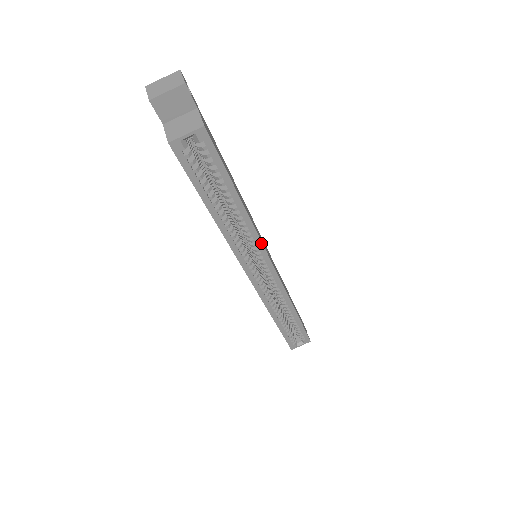
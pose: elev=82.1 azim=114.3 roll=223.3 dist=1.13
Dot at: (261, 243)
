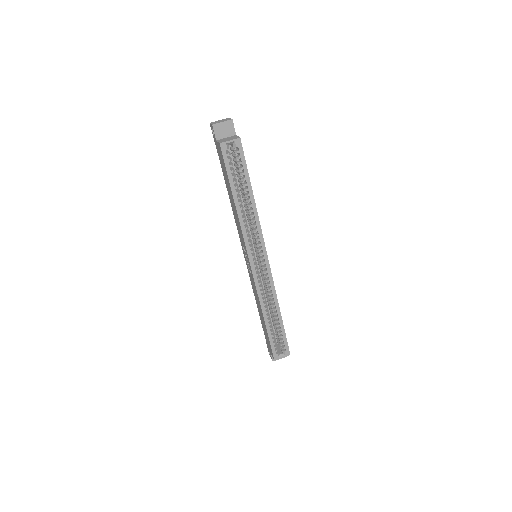
Dot at: (262, 234)
